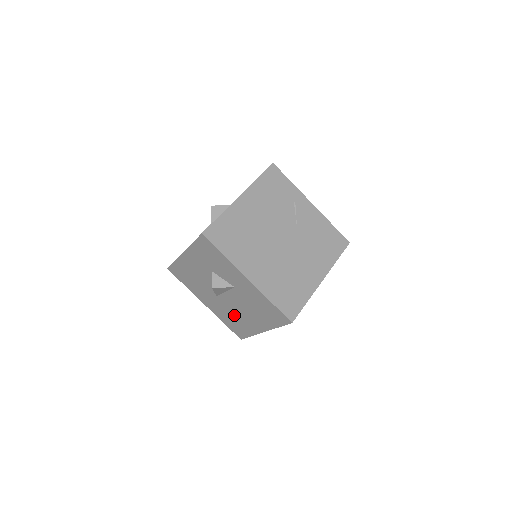
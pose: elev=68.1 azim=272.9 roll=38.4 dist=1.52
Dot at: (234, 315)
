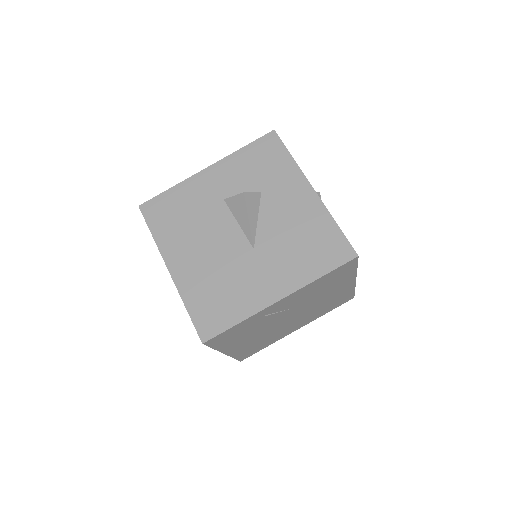
Dot at: occluded
